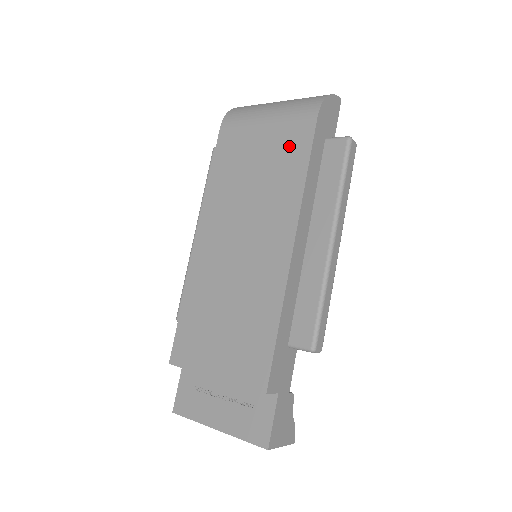
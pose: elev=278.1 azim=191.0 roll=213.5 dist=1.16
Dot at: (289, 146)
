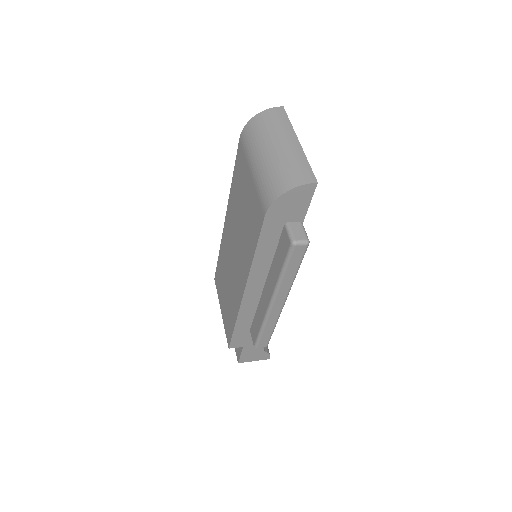
Dot at: (253, 218)
